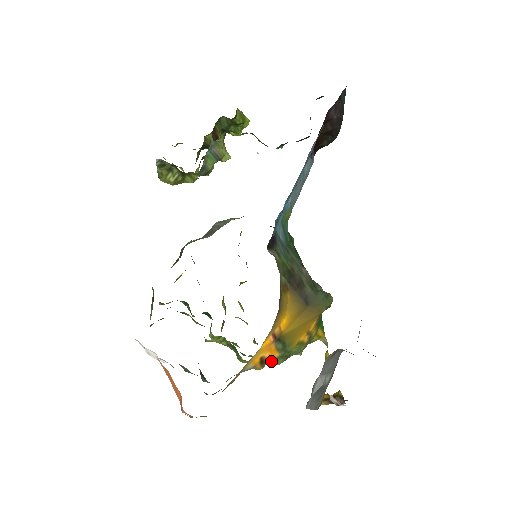
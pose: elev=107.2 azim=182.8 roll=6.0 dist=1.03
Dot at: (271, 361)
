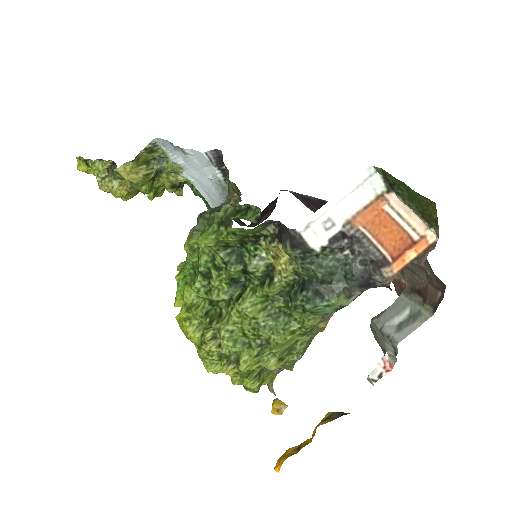
Dot at: (308, 342)
